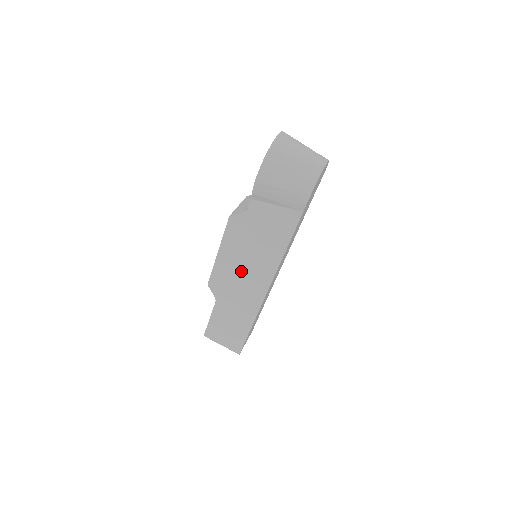
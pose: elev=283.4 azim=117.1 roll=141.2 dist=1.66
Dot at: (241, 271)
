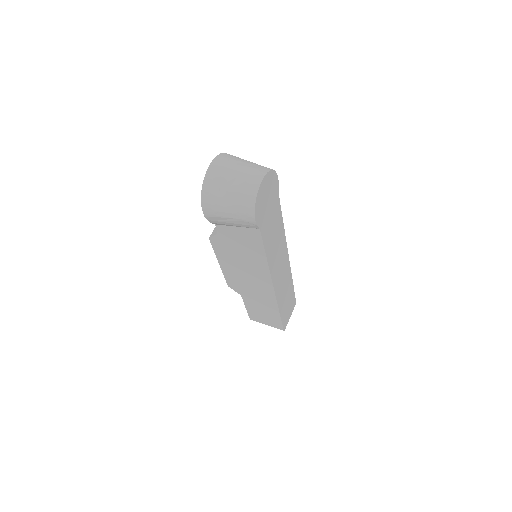
Dot at: (244, 275)
